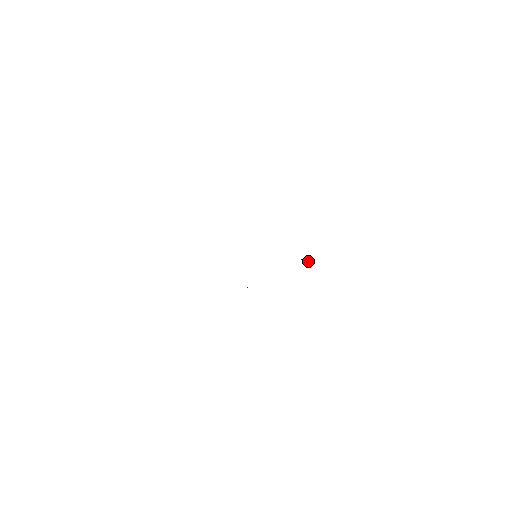
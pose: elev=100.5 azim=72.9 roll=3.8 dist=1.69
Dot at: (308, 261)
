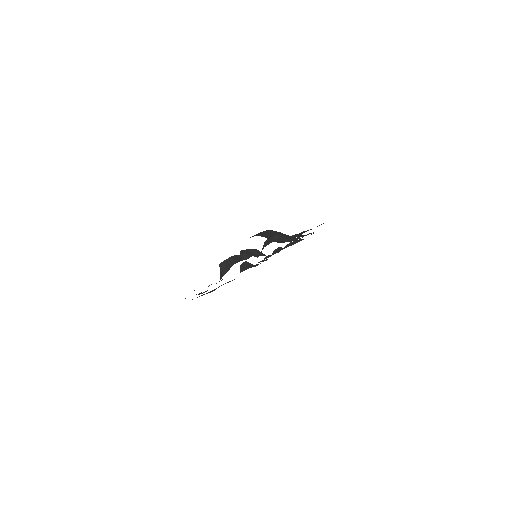
Dot at: occluded
